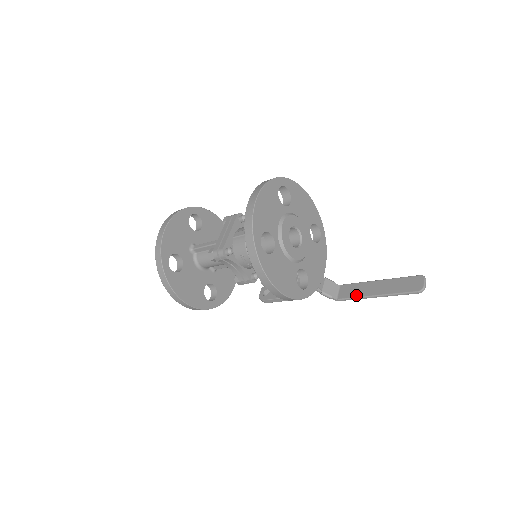
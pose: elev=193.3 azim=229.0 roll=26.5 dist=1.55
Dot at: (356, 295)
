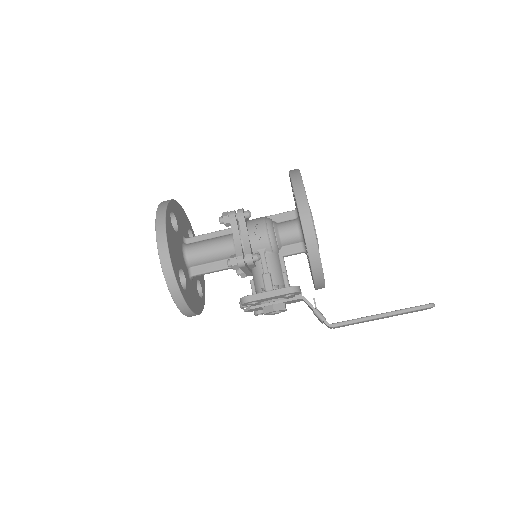
Dot at: occluded
